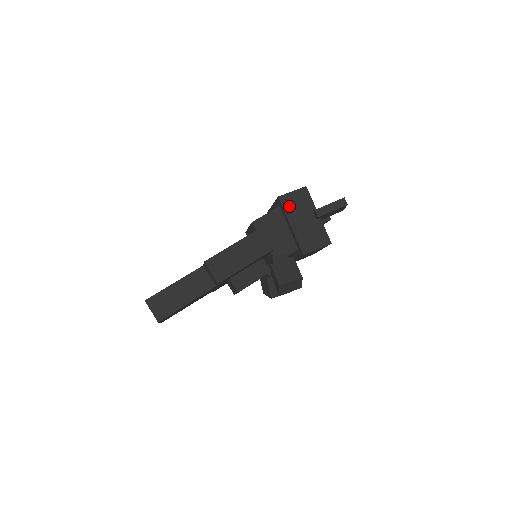
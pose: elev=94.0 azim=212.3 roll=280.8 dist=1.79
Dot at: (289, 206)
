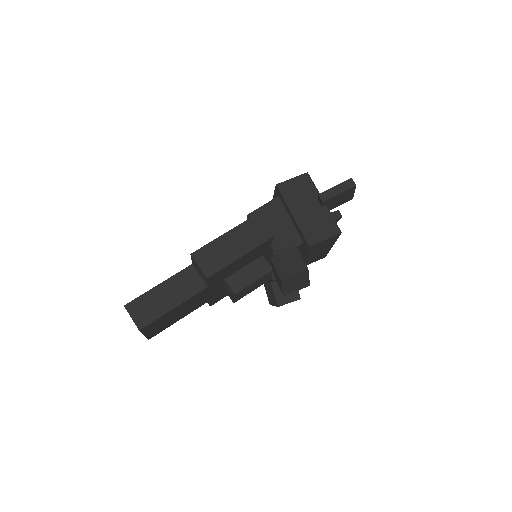
Dot at: (289, 194)
